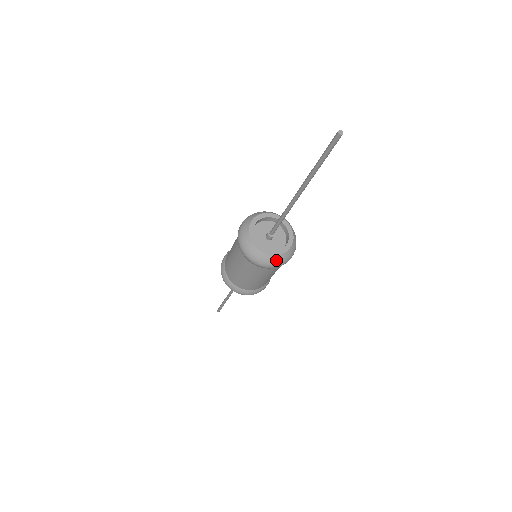
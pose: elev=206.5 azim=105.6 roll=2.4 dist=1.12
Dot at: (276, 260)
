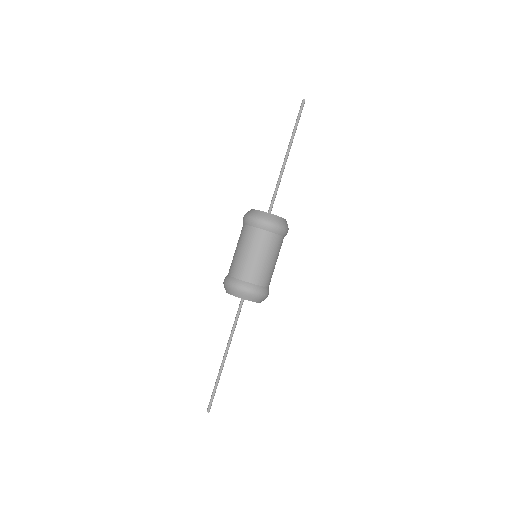
Dot at: (280, 220)
